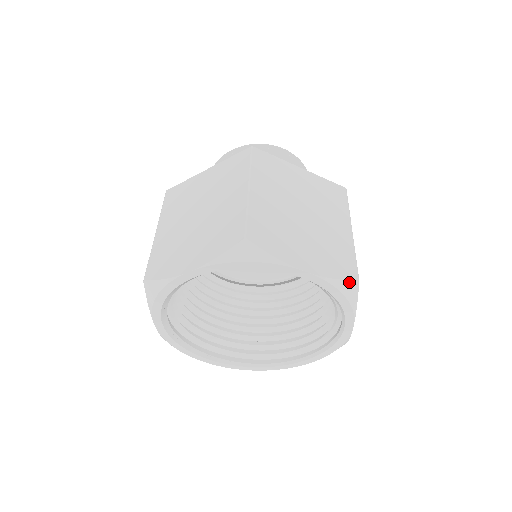
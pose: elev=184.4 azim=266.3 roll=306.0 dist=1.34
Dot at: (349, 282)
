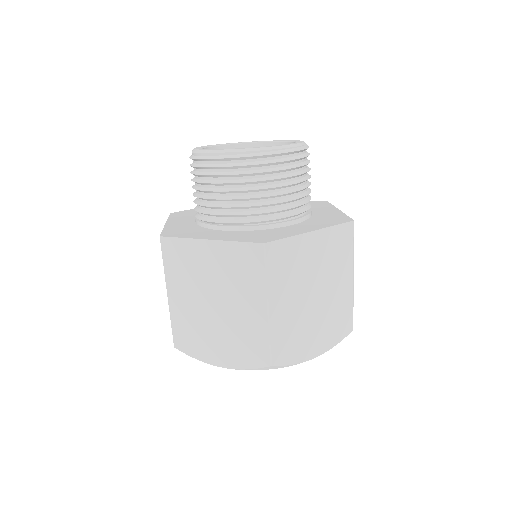
Dot at: (346, 336)
